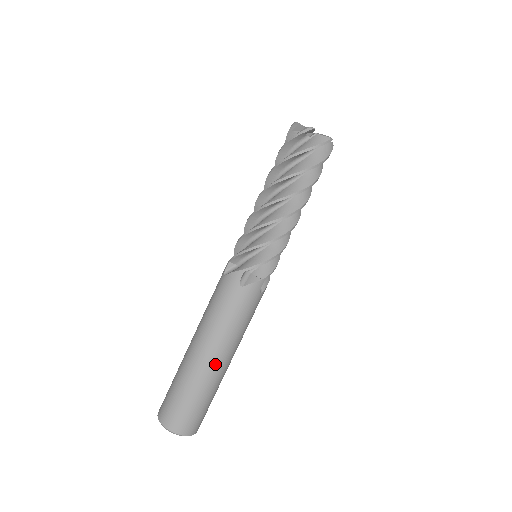
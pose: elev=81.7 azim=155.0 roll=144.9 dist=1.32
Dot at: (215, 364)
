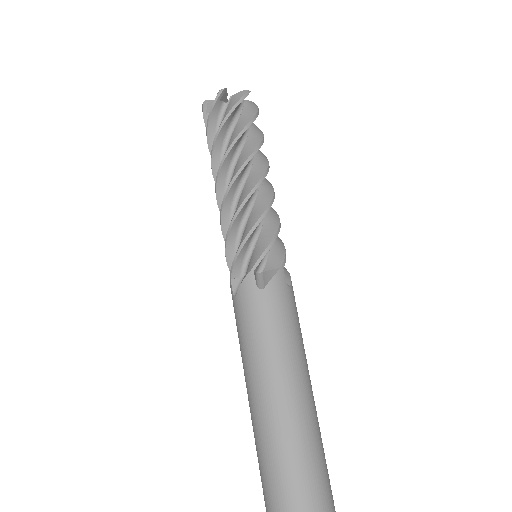
Dot at: (264, 414)
